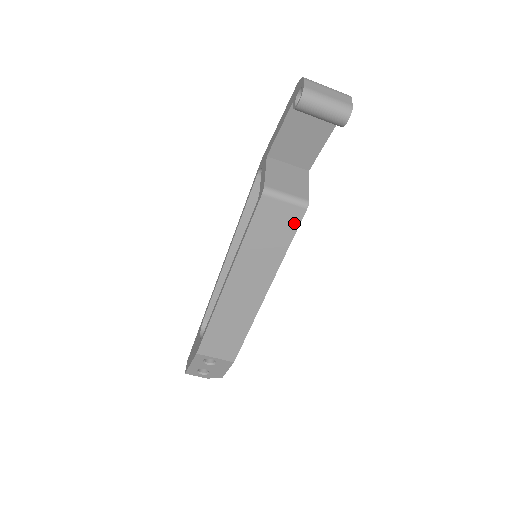
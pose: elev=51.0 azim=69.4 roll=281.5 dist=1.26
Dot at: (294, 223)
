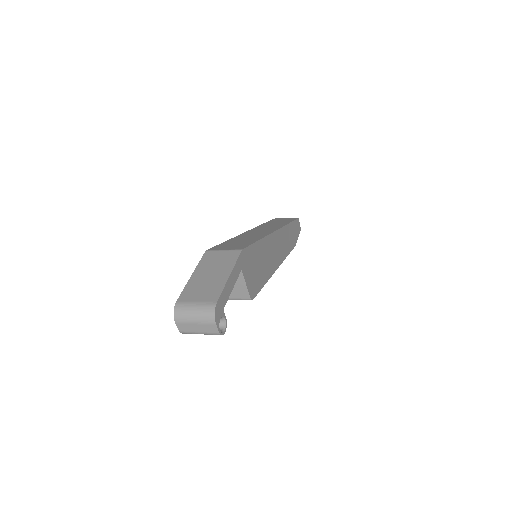
Dot at: occluded
